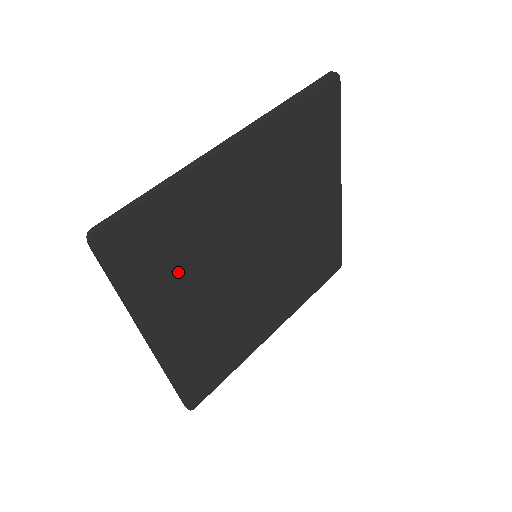
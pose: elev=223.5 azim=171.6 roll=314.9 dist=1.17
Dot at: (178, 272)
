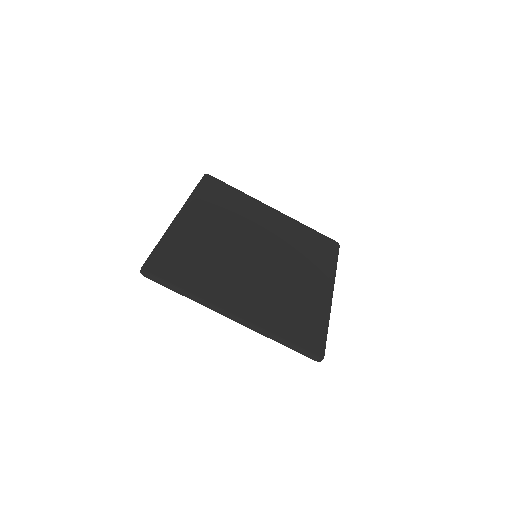
Dot at: (207, 274)
